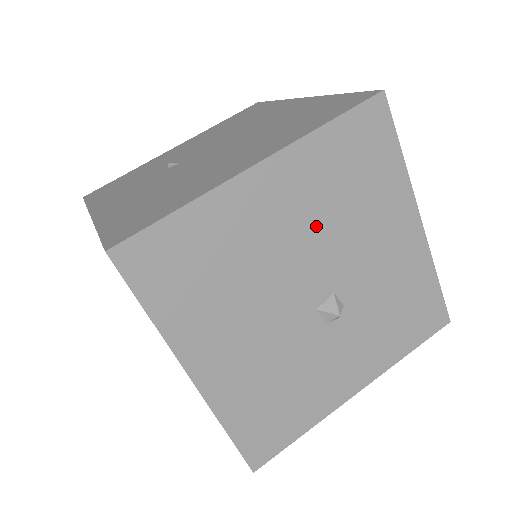
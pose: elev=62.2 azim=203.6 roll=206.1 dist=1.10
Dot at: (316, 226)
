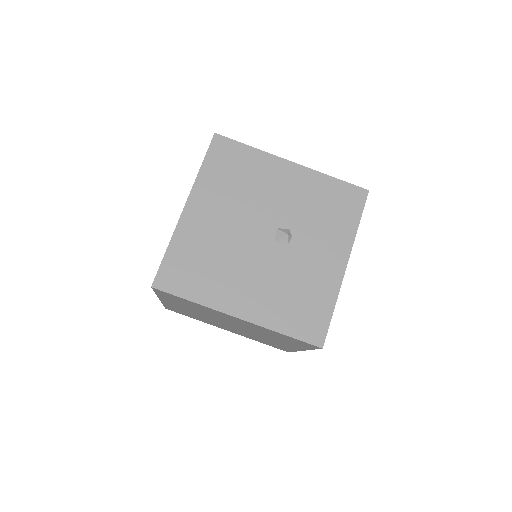
Dot at: (237, 207)
